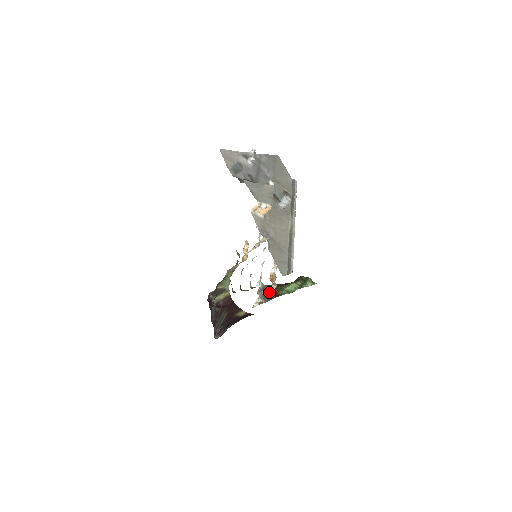
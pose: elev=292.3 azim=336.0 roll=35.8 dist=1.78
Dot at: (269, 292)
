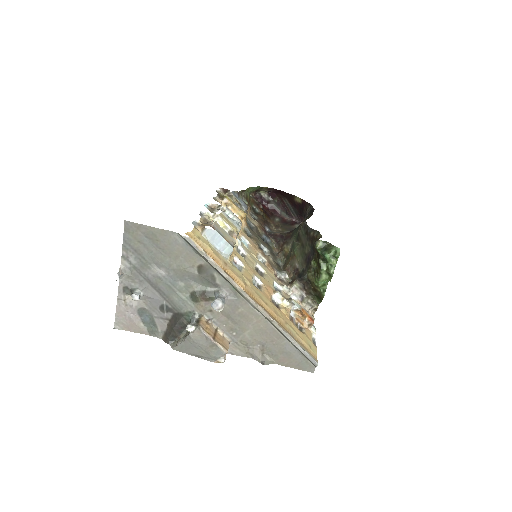
Dot at: (309, 291)
